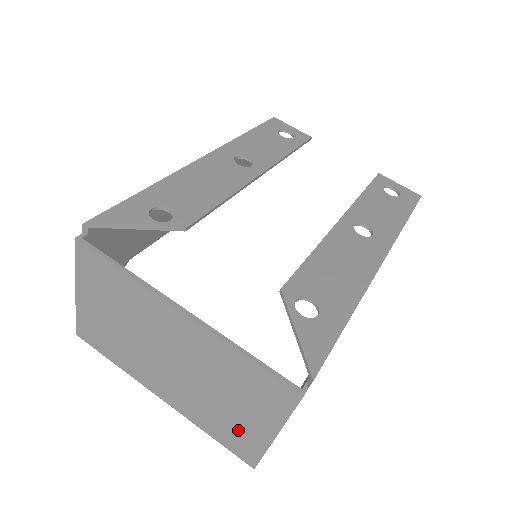
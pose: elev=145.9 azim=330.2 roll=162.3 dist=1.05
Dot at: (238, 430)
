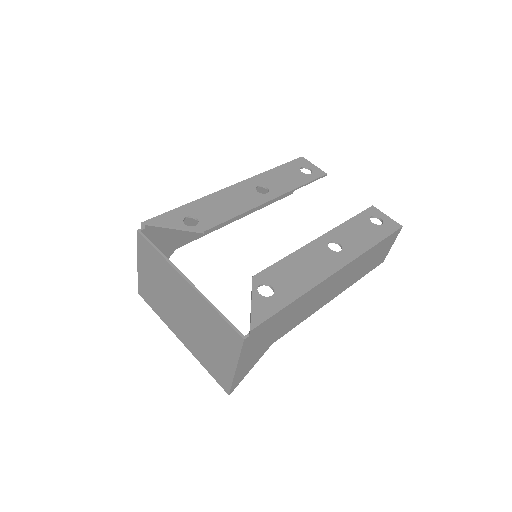
Dot at: (218, 365)
